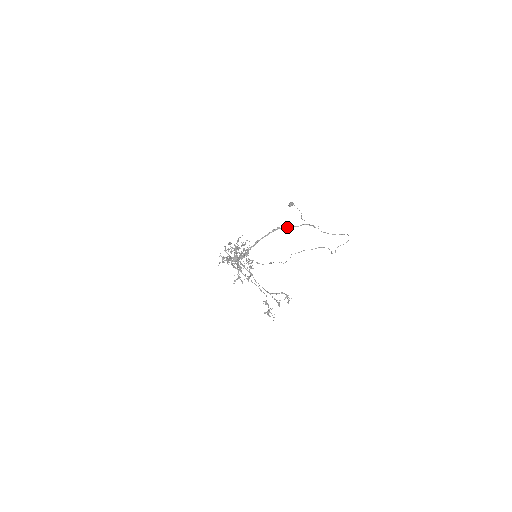
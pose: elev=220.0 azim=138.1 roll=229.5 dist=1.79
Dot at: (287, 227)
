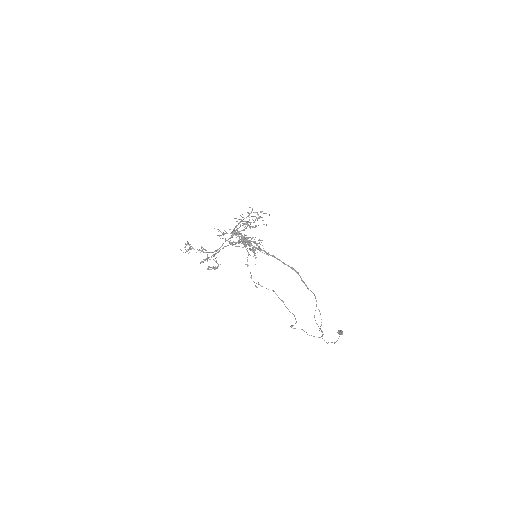
Dot at: occluded
